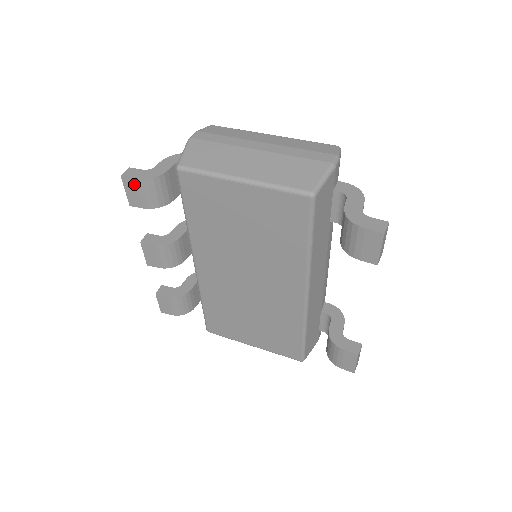
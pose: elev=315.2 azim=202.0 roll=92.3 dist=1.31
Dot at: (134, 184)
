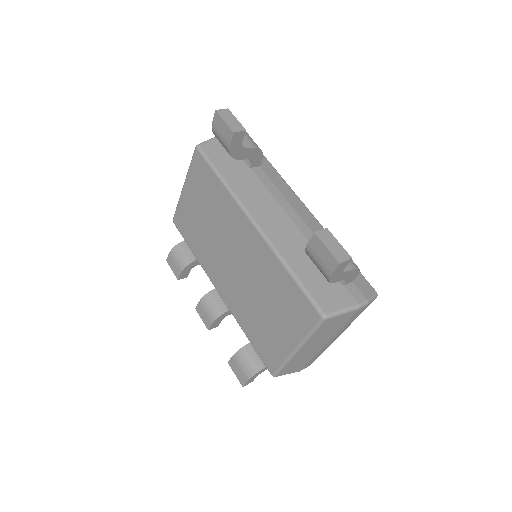
Dot at: (171, 259)
